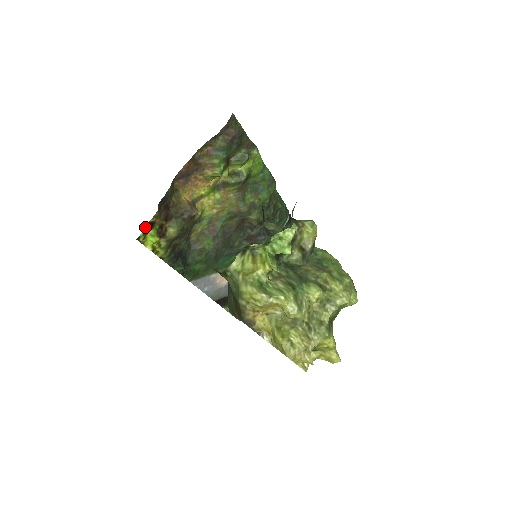
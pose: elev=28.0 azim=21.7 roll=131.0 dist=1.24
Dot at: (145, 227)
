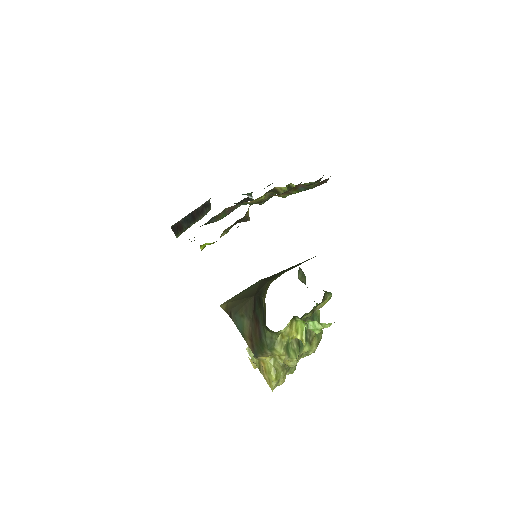
Dot at: occluded
